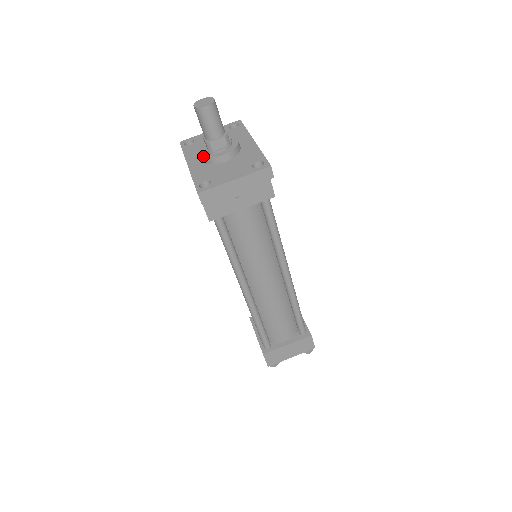
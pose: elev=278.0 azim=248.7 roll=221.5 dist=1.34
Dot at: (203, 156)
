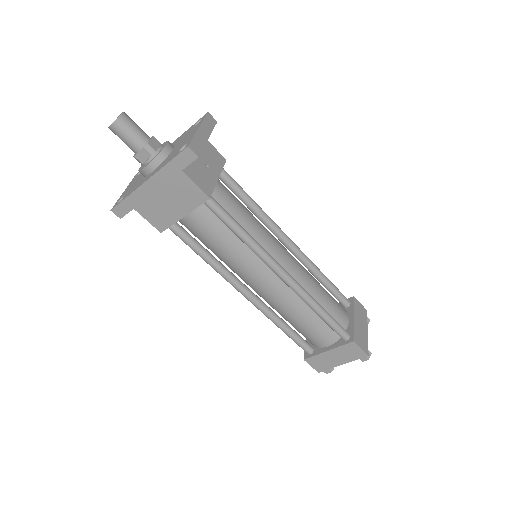
Dot at: (152, 160)
